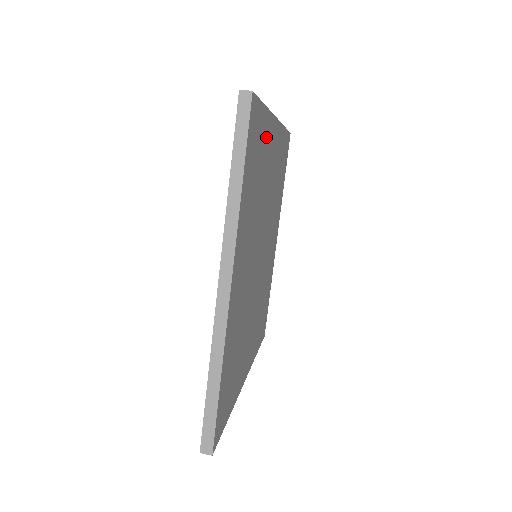
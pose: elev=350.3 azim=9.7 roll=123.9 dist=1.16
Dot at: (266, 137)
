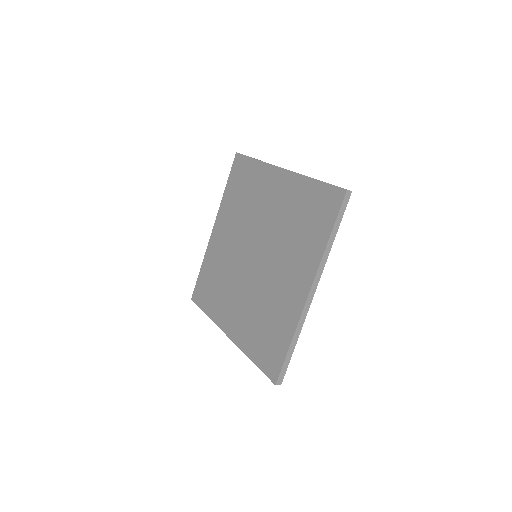
Dot at: occluded
